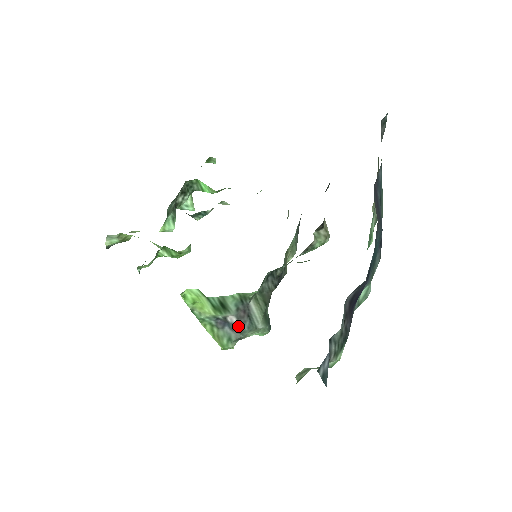
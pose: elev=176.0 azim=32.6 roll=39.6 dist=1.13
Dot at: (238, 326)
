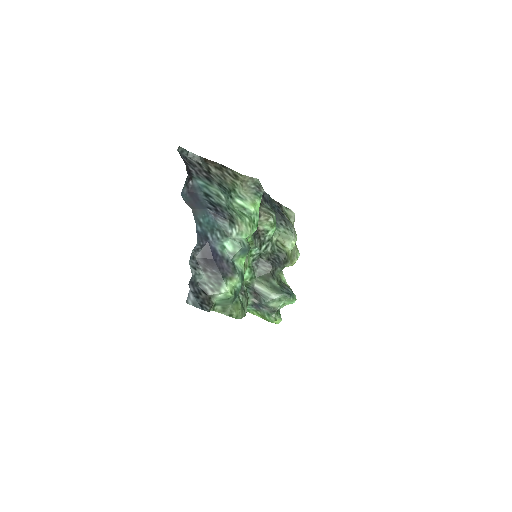
Dot at: (260, 303)
